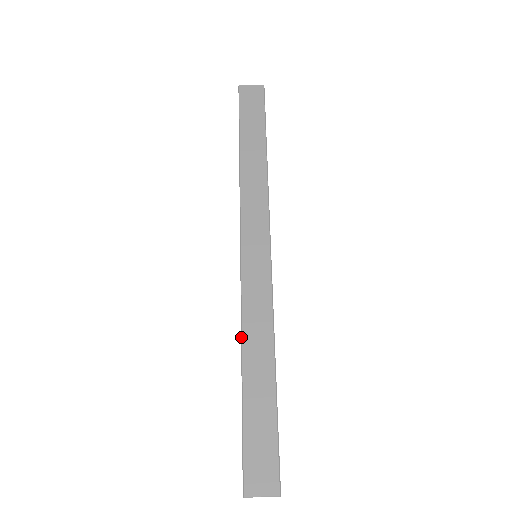
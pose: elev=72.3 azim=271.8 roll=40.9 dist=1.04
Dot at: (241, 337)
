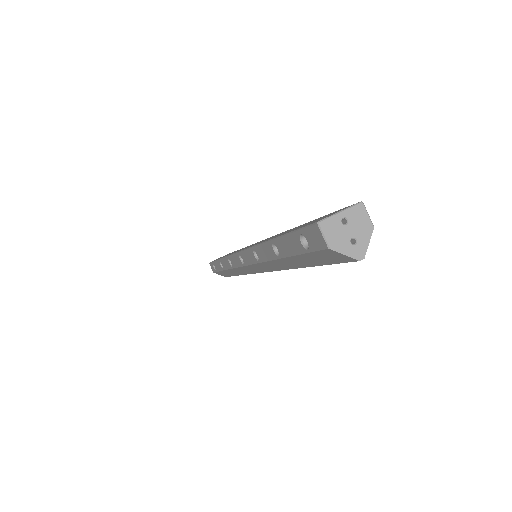
Dot at: (259, 244)
